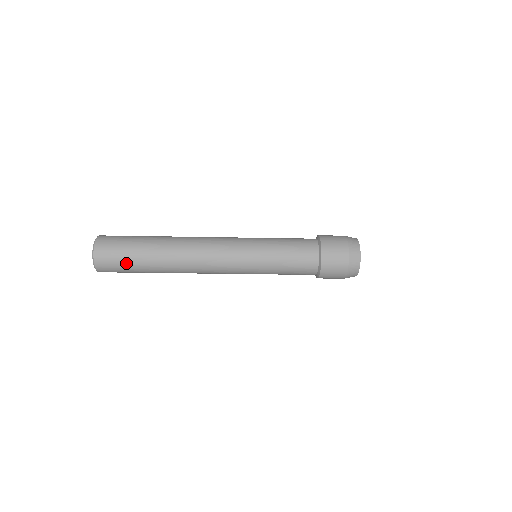
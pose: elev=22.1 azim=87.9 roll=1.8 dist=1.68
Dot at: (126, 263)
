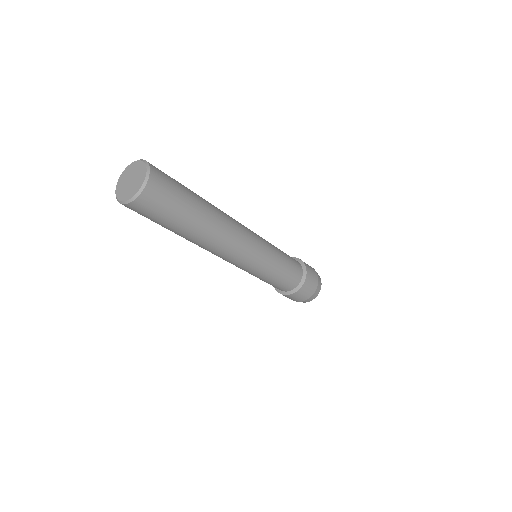
Dot at: (175, 207)
